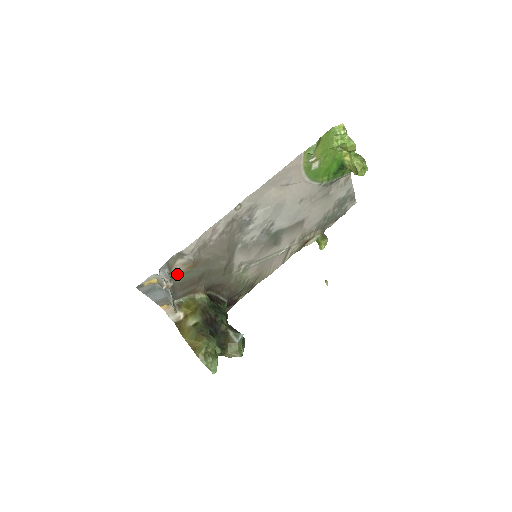
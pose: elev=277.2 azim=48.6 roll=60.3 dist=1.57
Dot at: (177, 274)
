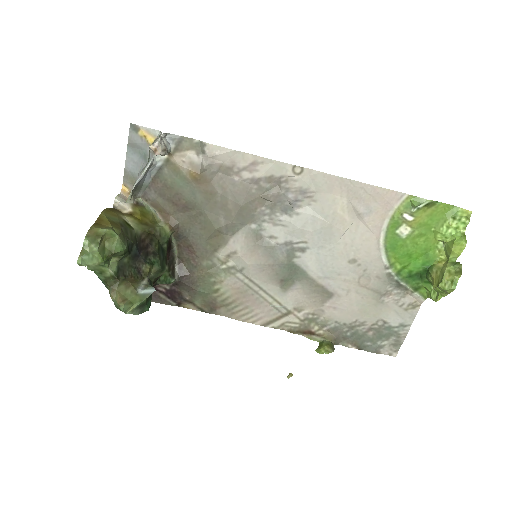
Dot at: (175, 166)
